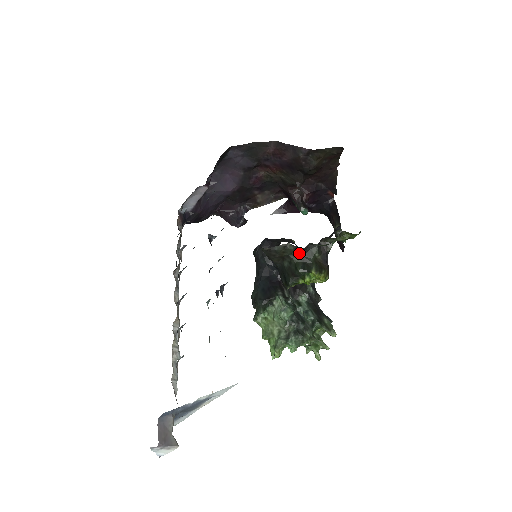
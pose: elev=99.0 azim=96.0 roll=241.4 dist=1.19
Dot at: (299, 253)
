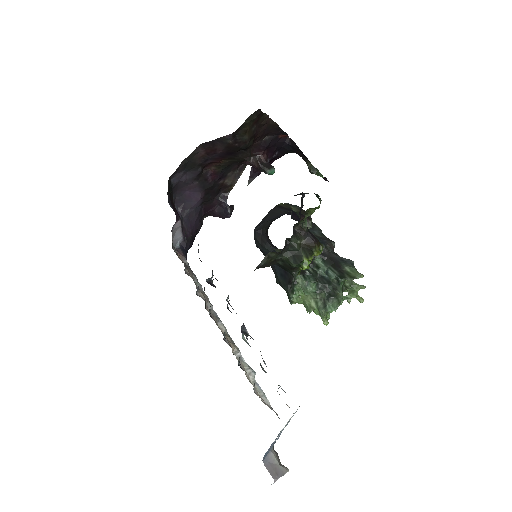
Dot at: (283, 251)
